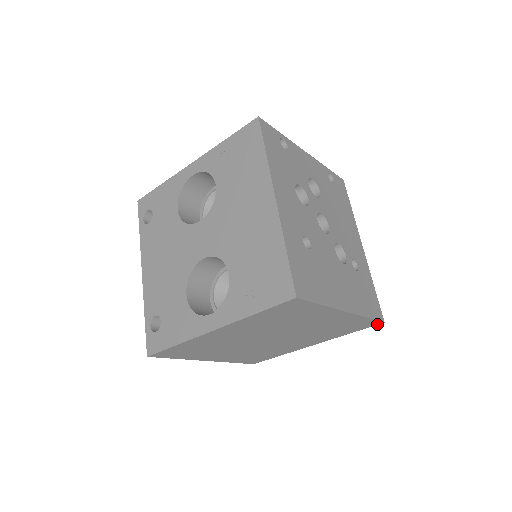
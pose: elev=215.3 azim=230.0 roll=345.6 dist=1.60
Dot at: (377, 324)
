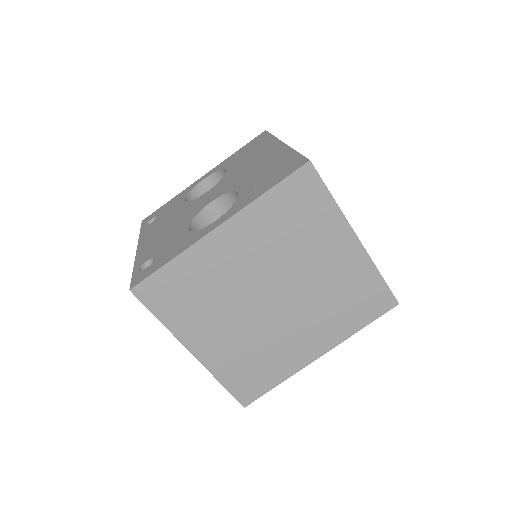
Dot at: (391, 307)
